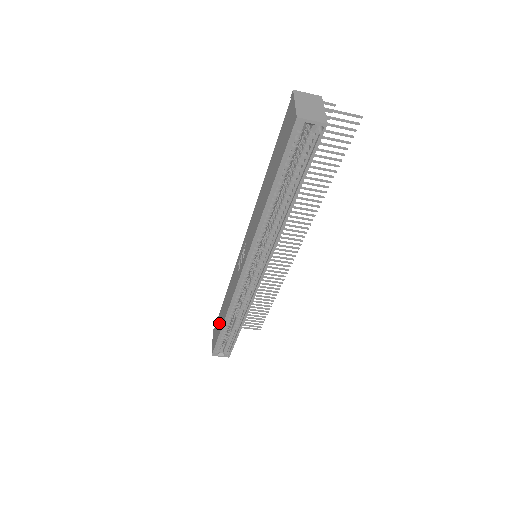
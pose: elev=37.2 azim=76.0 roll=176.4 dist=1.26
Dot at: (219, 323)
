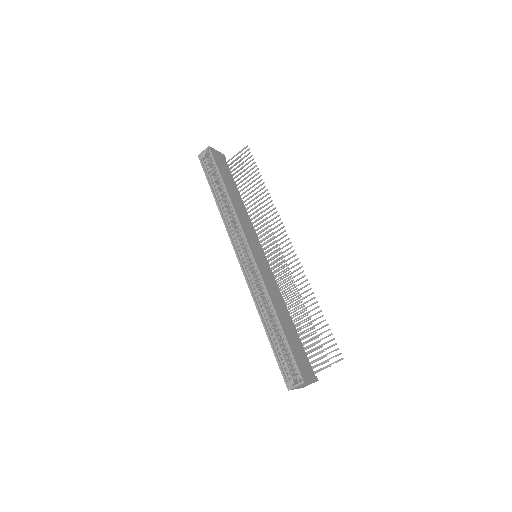
Dot at: occluded
